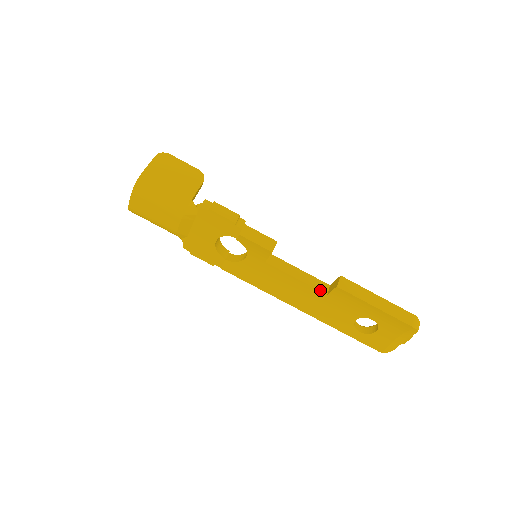
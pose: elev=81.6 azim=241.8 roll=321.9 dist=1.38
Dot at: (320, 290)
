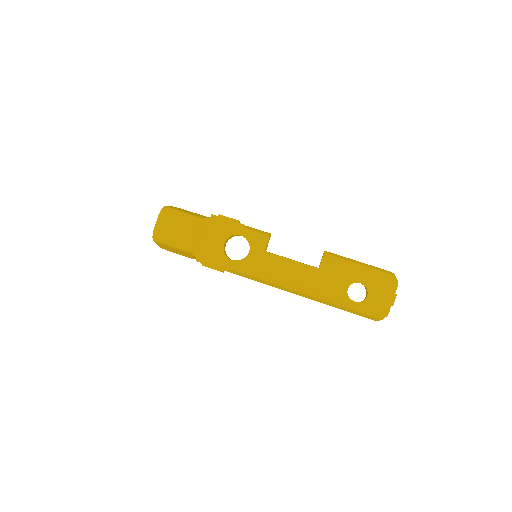
Dot at: (312, 266)
